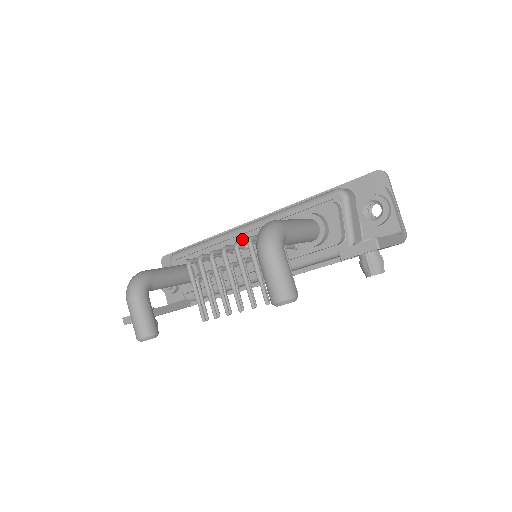
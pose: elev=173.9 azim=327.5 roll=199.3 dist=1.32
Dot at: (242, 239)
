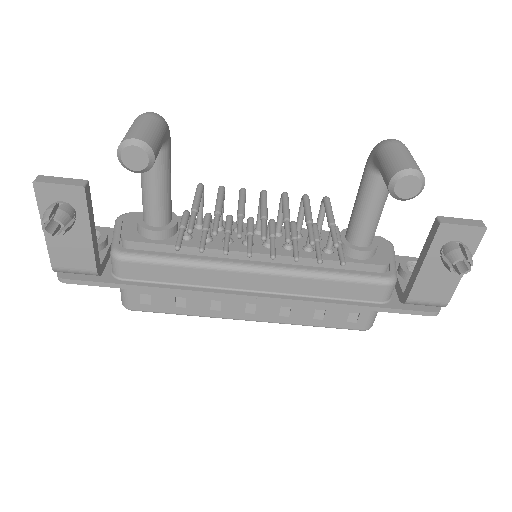
Dot at: occluded
